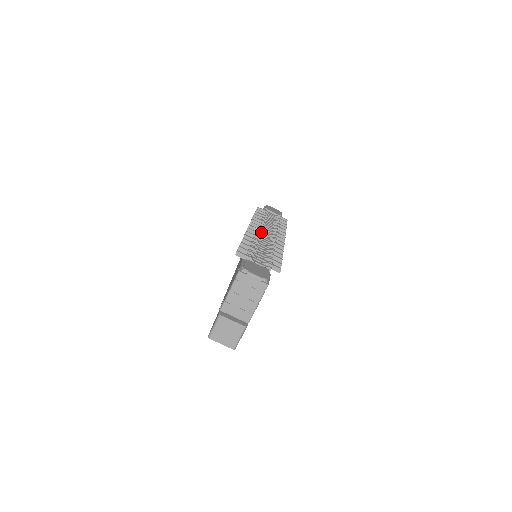
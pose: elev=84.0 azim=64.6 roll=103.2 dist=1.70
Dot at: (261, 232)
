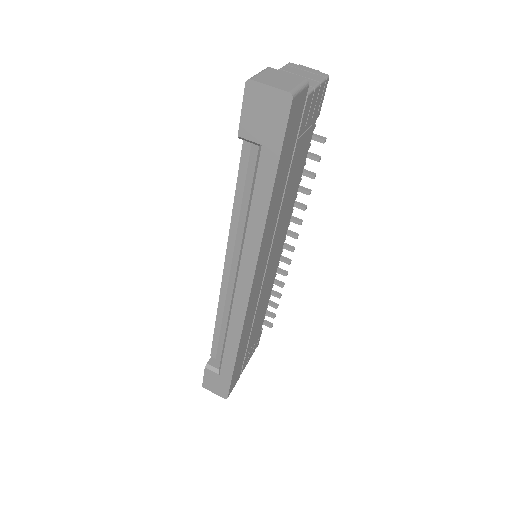
Dot at: occluded
